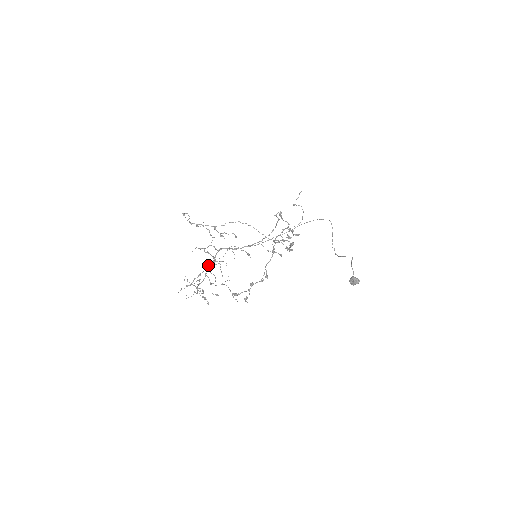
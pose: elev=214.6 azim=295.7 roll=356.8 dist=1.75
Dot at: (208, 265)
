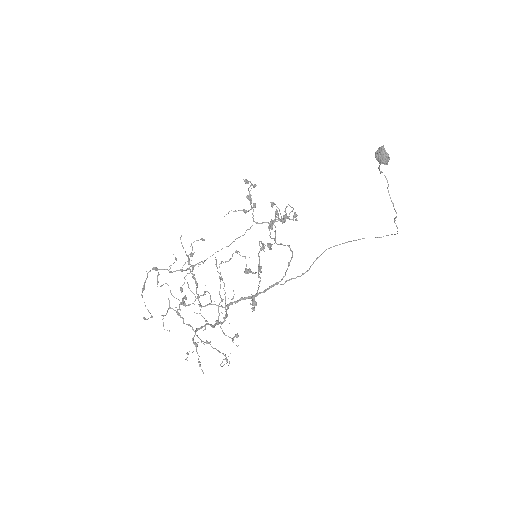
Dot at: (175, 271)
